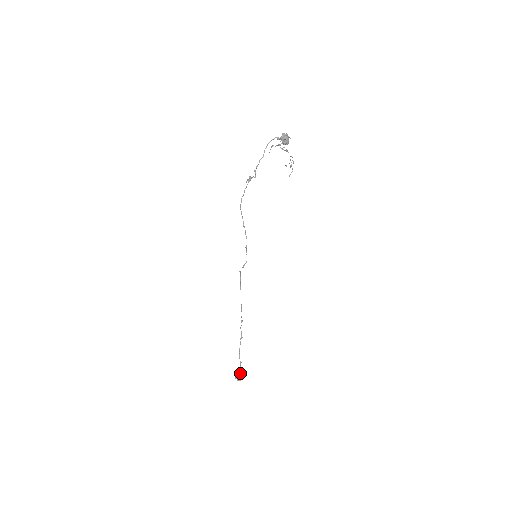
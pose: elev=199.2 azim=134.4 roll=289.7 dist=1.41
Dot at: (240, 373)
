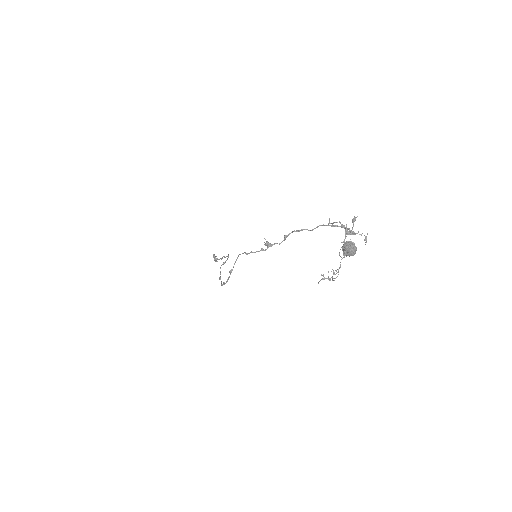
Dot at: (217, 258)
